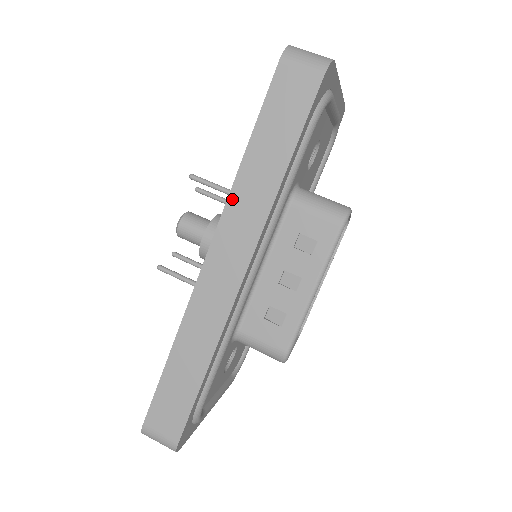
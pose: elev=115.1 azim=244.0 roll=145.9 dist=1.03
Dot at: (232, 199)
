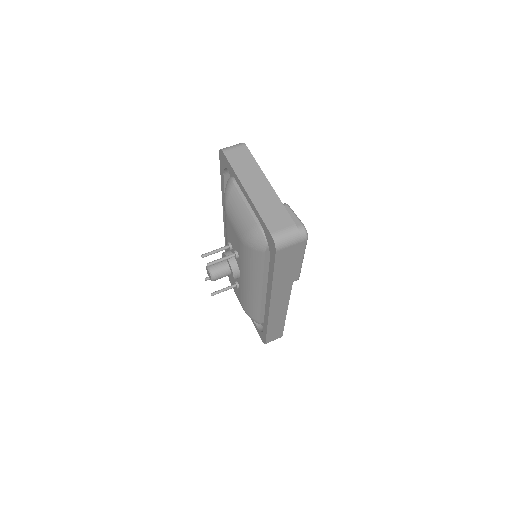
Dot at: (274, 290)
